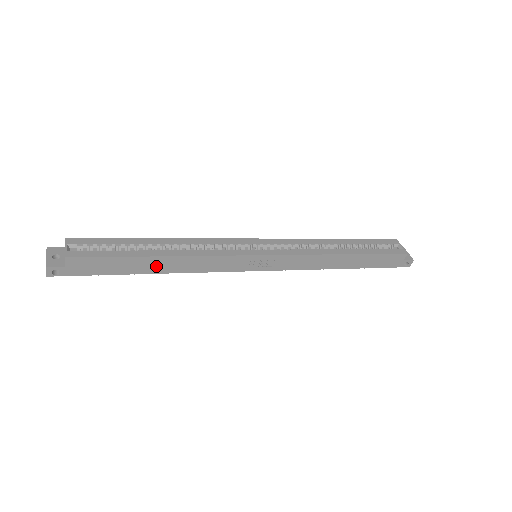
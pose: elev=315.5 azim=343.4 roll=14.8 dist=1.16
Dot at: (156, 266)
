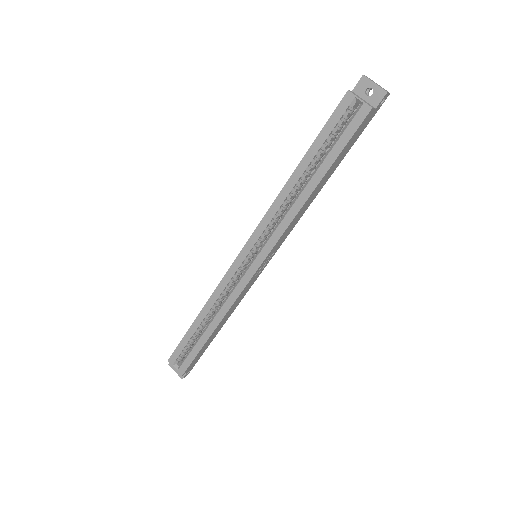
Dot at: (218, 330)
